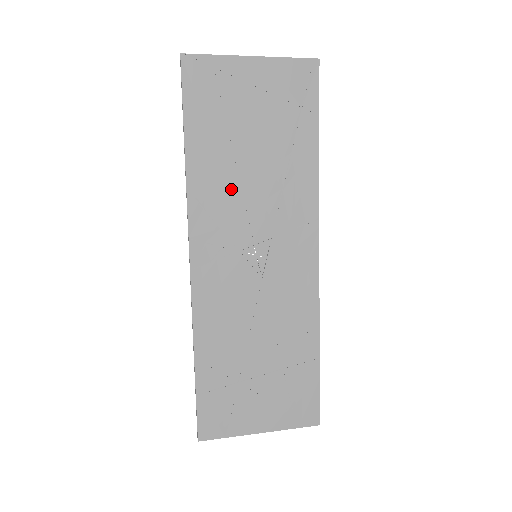
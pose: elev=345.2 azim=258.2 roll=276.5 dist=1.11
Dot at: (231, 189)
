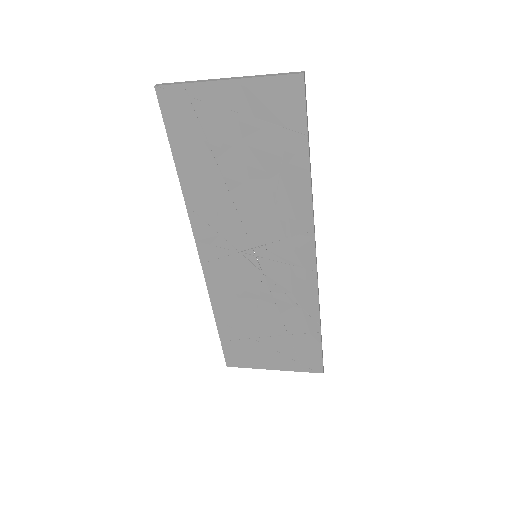
Dot at: (225, 204)
